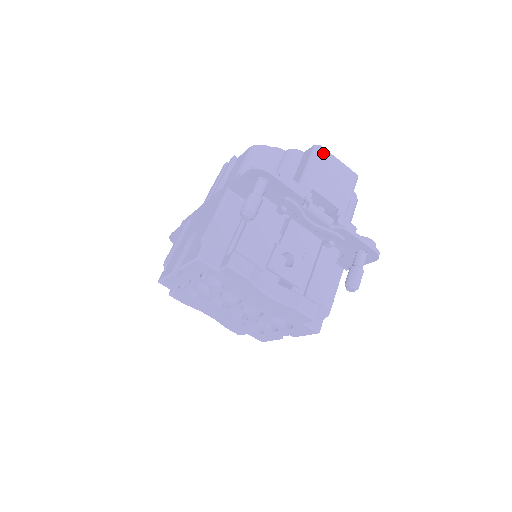
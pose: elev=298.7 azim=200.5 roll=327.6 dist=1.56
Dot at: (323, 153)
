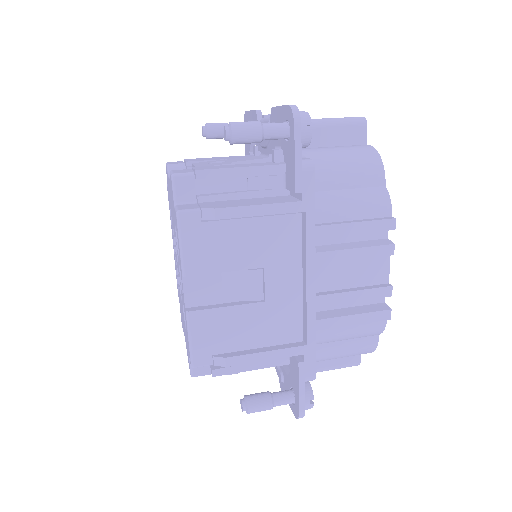
Dot at: occluded
